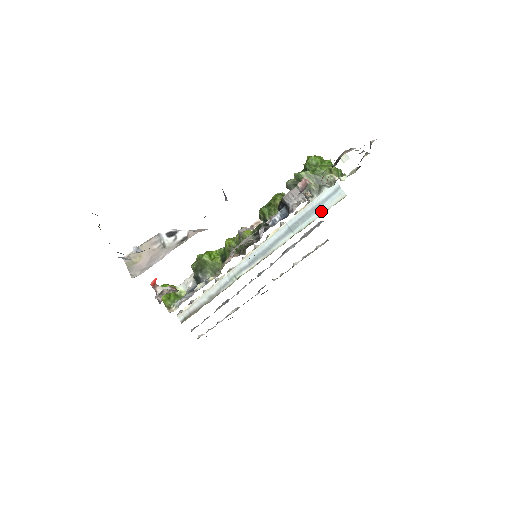
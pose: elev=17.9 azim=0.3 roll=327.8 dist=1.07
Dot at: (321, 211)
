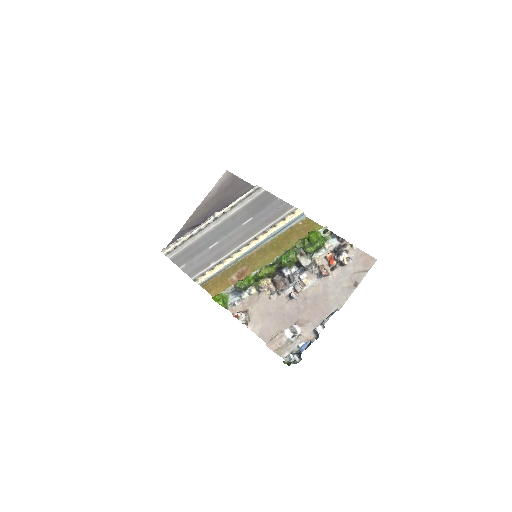
Dot at: (291, 225)
